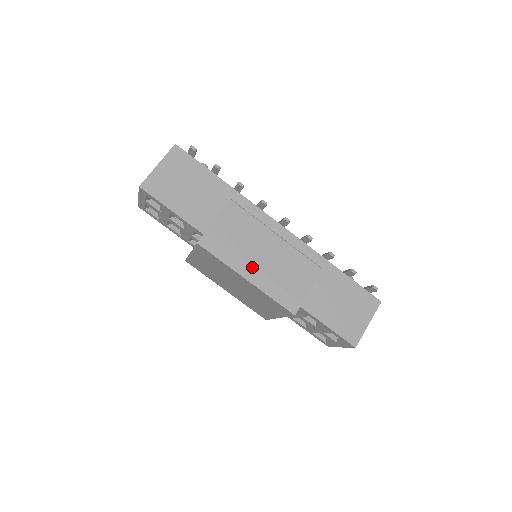
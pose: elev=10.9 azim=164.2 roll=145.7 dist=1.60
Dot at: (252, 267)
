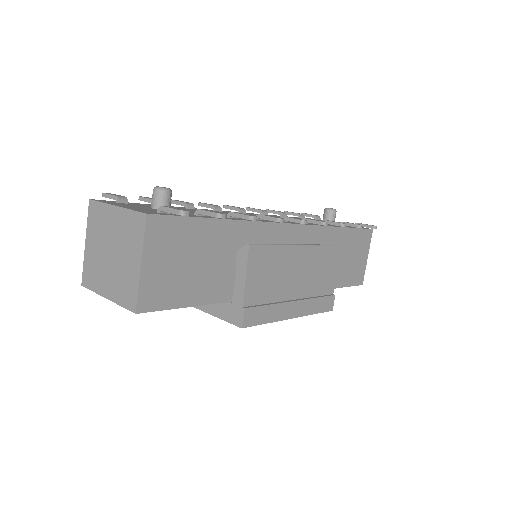
Dot at: (293, 302)
